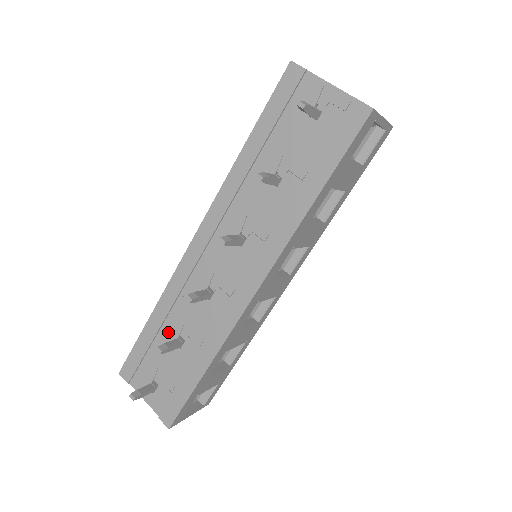
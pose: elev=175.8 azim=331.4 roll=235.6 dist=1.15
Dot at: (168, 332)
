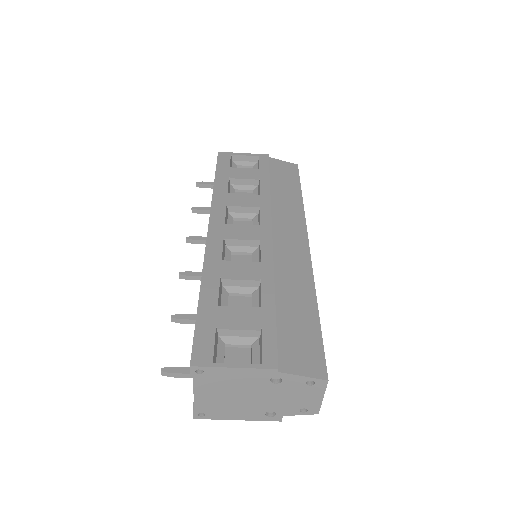
Dot at: occluded
